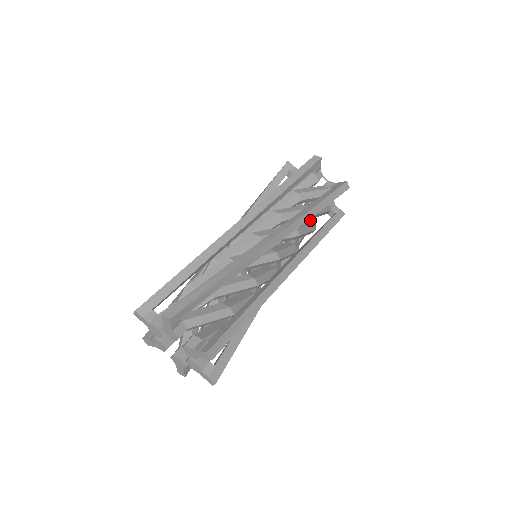
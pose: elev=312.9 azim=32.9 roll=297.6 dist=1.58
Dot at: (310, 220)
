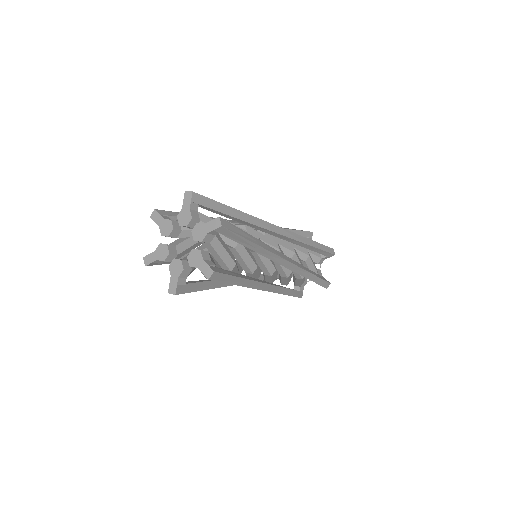
Dot at: occluded
